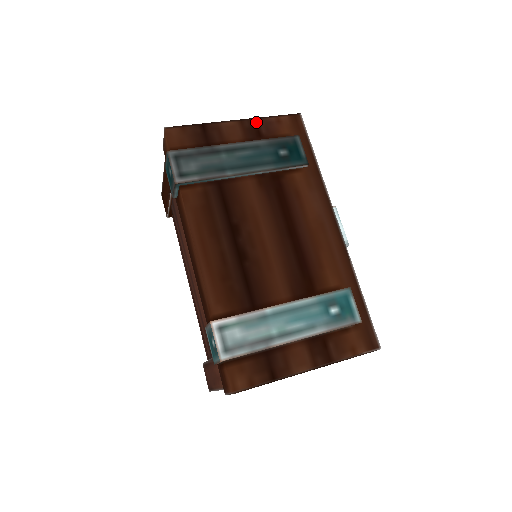
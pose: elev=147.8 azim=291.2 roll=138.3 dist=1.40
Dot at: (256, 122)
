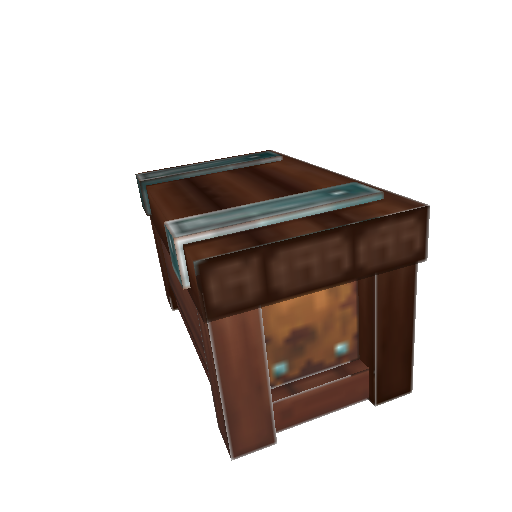
Dot at: occluded
